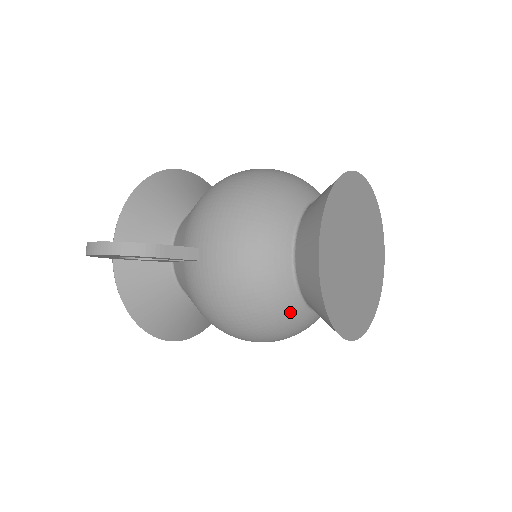
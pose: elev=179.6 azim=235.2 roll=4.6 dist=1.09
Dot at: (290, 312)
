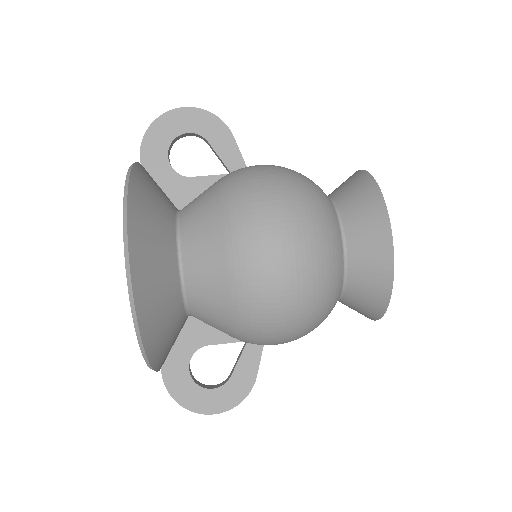
Dot at: occluded
